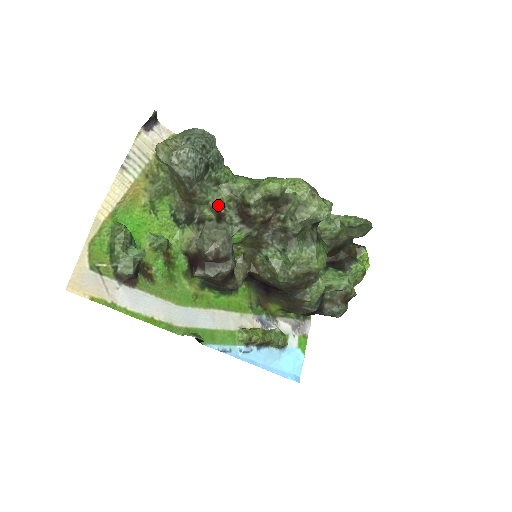
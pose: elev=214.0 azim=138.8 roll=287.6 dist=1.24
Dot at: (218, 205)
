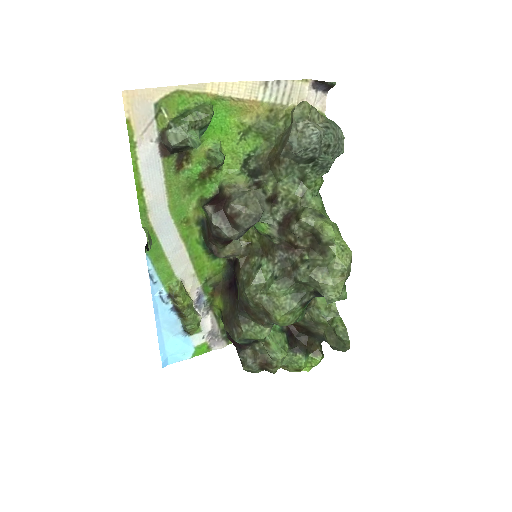
Dot at: (283, 192)
